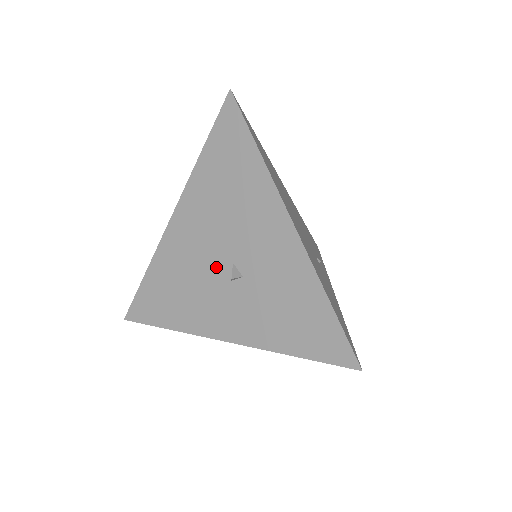
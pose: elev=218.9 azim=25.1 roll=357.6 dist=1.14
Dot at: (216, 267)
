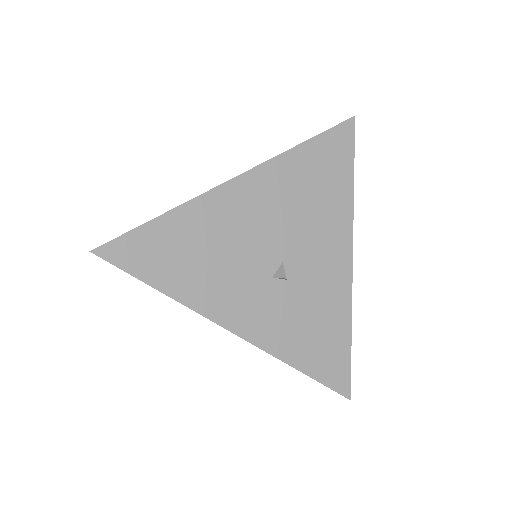
Dot at: (263, 256)
